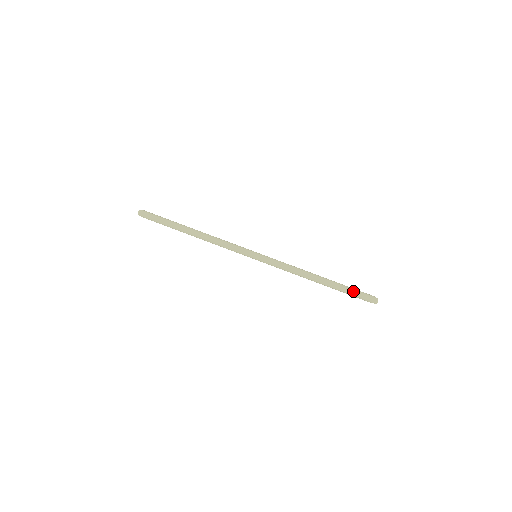
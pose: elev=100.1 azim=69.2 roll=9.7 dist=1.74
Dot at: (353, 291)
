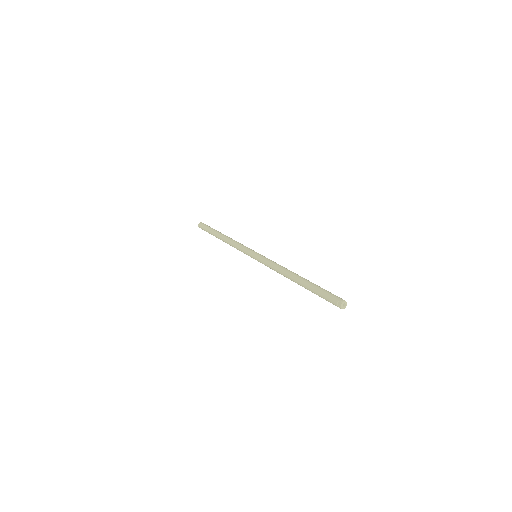
Dot at: (324, 289)
